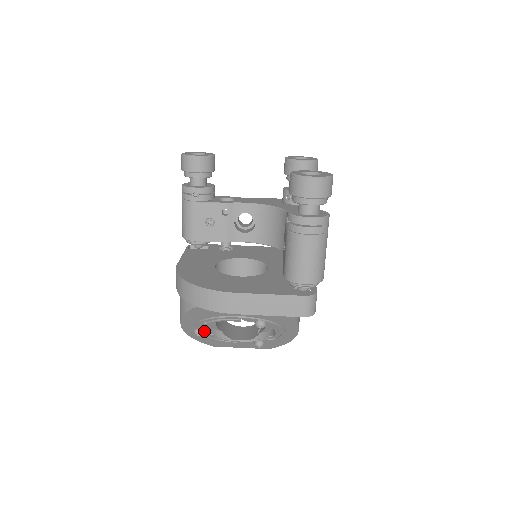
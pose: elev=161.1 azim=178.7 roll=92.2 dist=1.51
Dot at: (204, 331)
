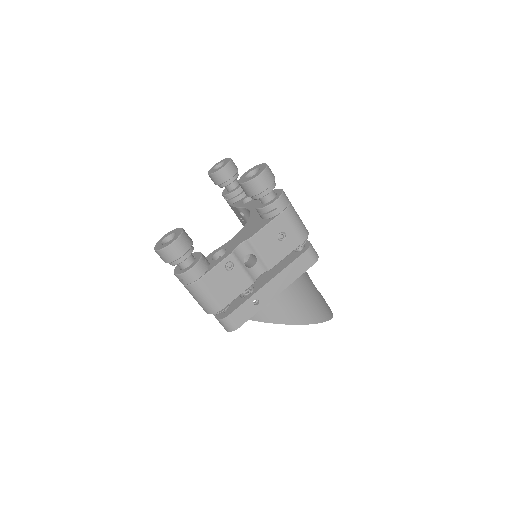
Dot at: occluded
